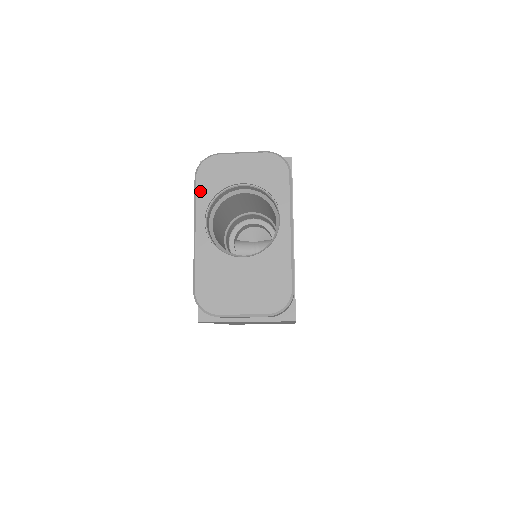
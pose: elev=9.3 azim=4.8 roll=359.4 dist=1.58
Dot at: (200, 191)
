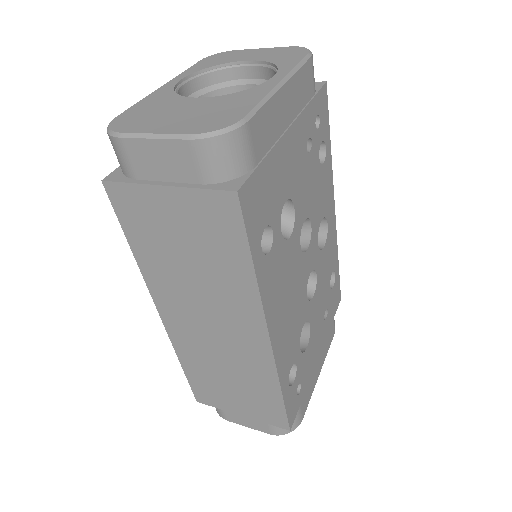
Dot at: (196, 66)
